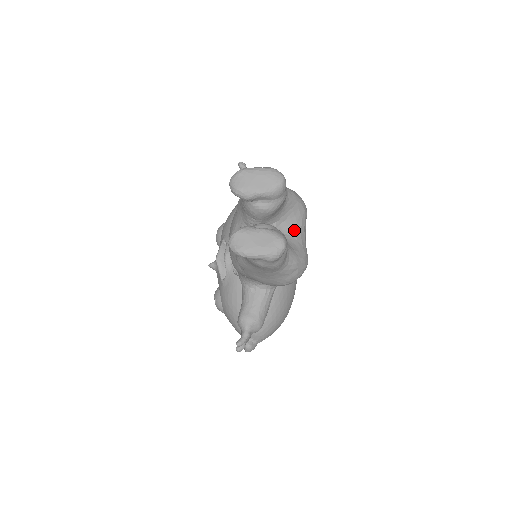
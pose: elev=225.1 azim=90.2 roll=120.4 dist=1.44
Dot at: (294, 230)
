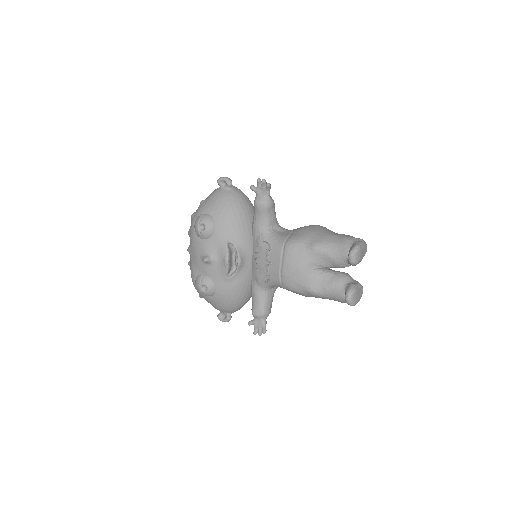
Dot at: occluded
